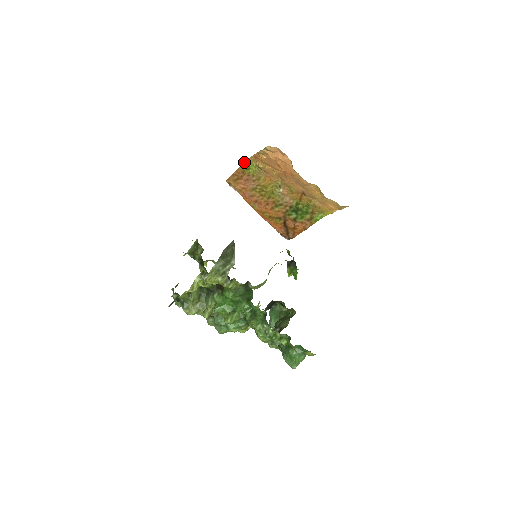
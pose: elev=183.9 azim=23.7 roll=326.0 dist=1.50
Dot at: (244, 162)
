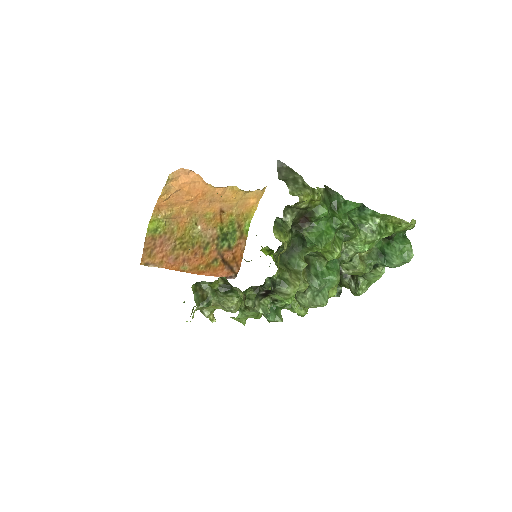
Dot at: (148, 226)
